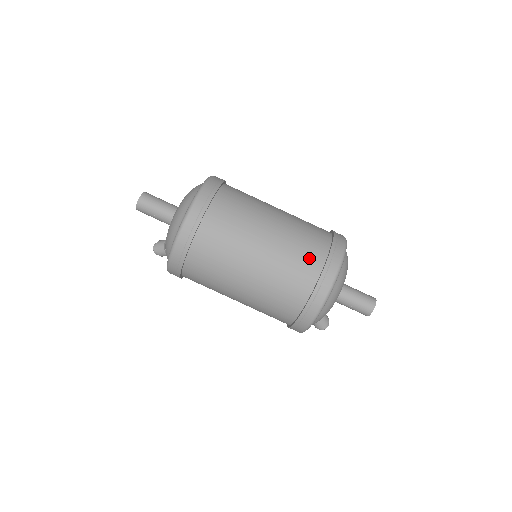
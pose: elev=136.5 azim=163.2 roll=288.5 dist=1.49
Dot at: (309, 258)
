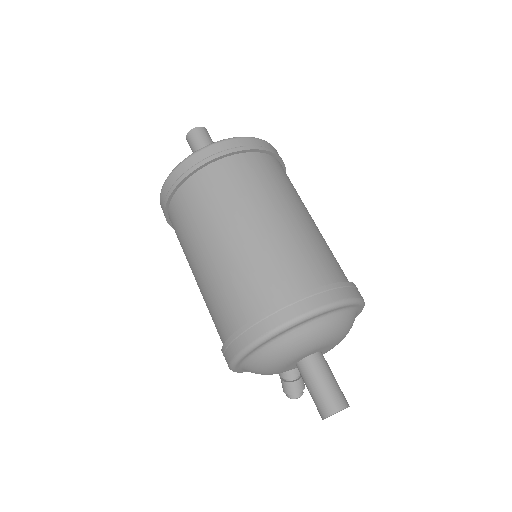
Dot at: (268, 284)
